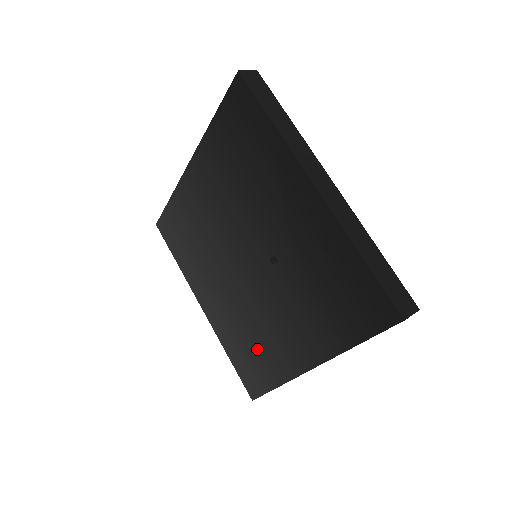
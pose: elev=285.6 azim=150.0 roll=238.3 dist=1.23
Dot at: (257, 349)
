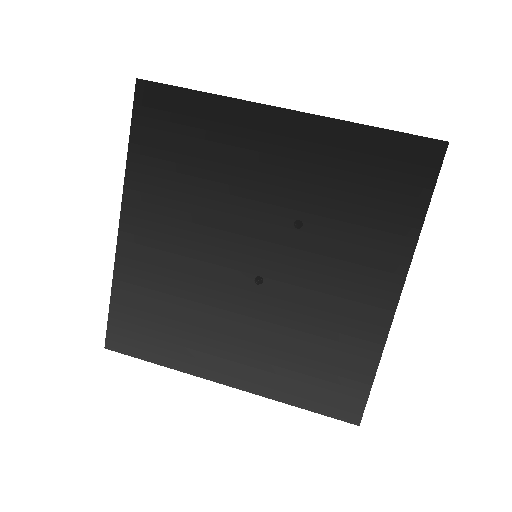
Dot at: (326, 351)
